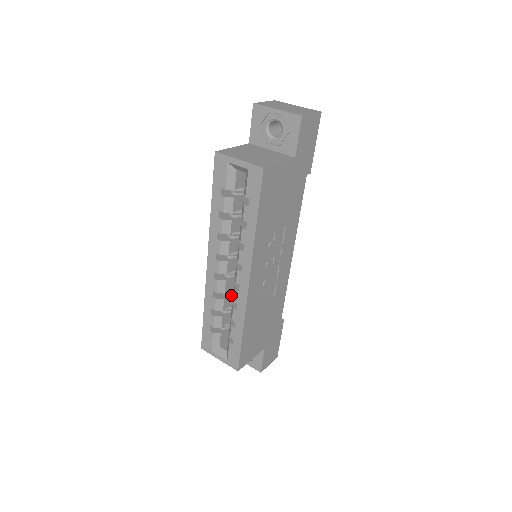
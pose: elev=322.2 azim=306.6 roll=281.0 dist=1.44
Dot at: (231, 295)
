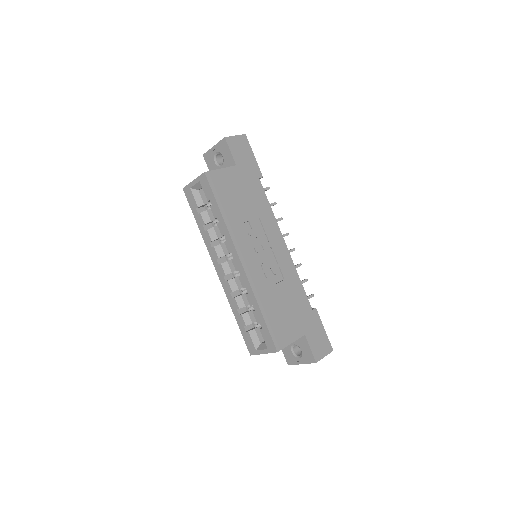
Dot at: occluded
